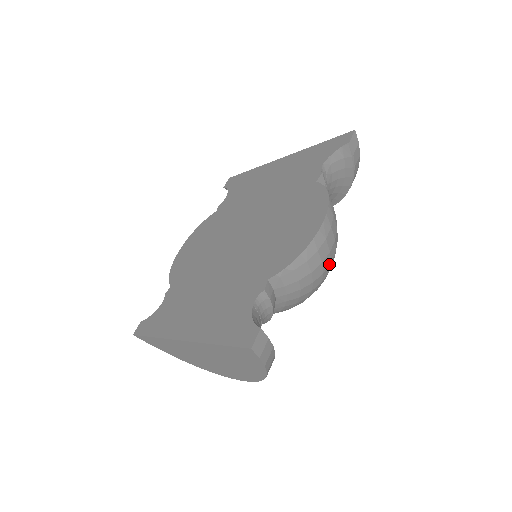
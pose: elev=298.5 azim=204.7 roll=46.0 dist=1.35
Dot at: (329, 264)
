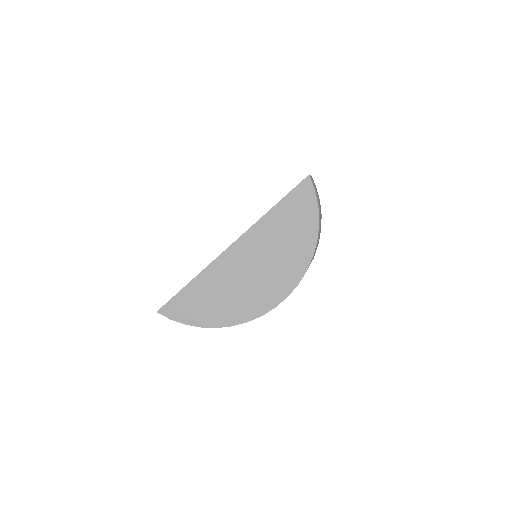
Dot at: (321, 214)
